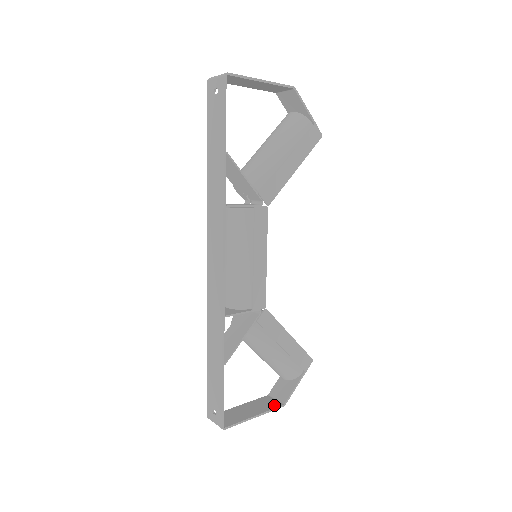
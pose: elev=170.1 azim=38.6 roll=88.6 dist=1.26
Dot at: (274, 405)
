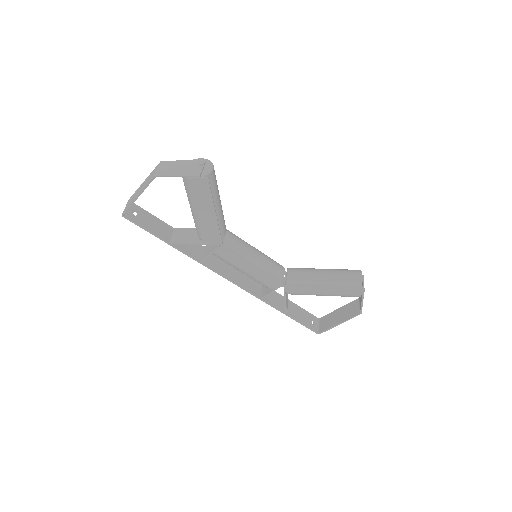
Dot at: (354, 313)
